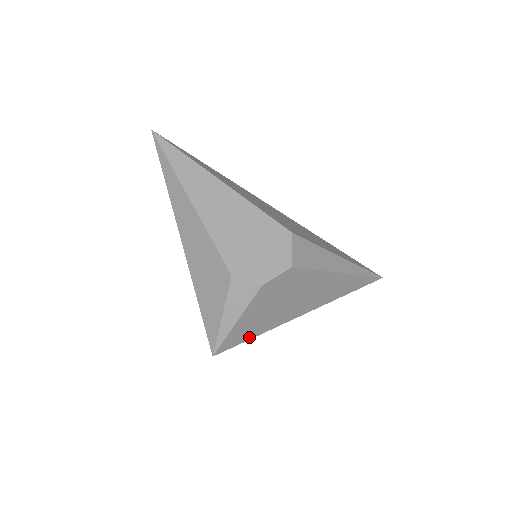
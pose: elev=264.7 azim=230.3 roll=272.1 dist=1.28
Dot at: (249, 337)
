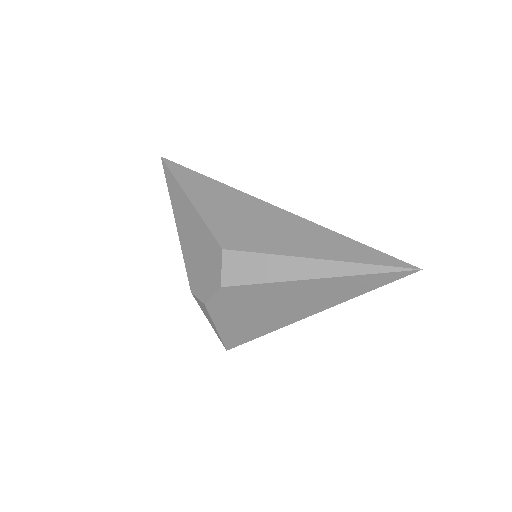
Dot at: (251, 337)
